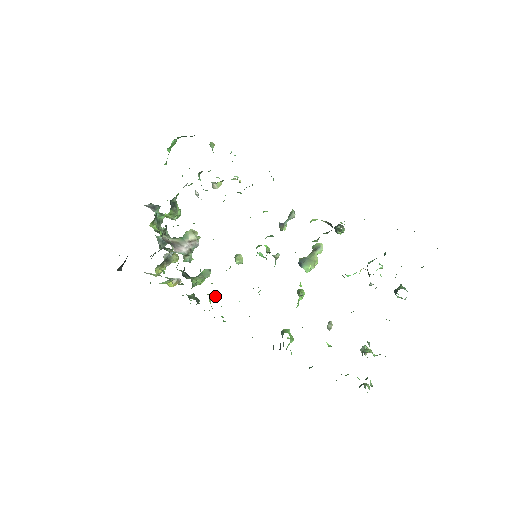
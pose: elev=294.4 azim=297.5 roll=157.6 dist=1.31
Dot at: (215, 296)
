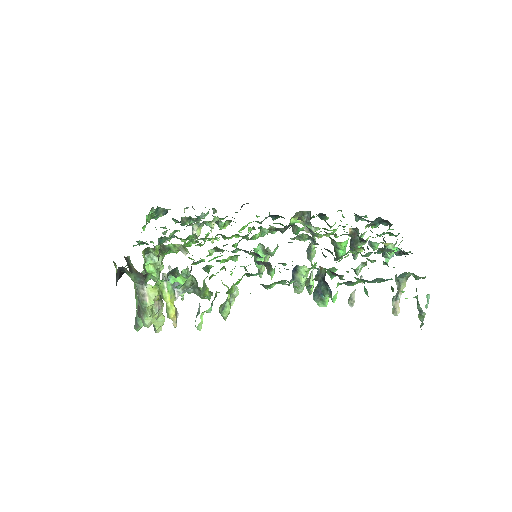
Dot at: (228, 297)
